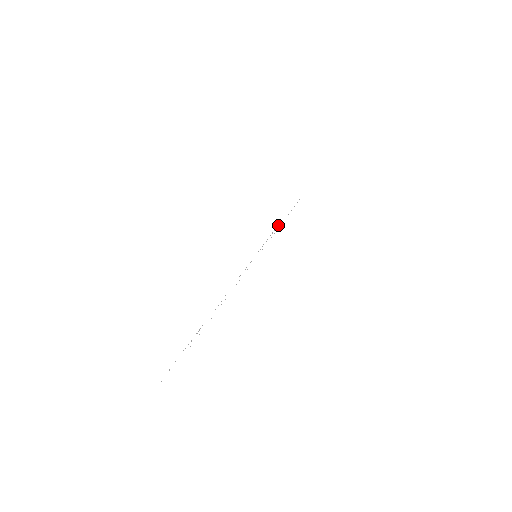
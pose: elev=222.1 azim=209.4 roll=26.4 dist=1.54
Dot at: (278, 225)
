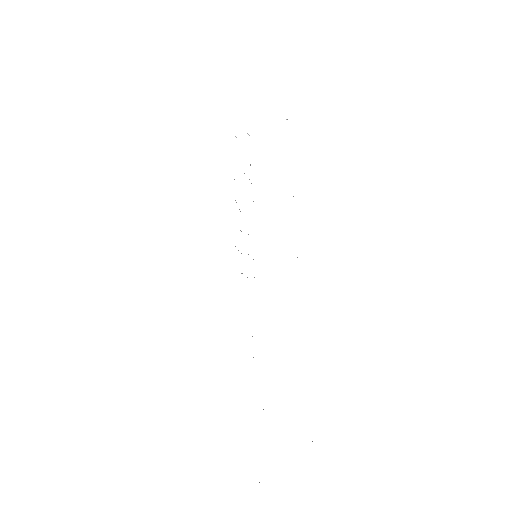
Dot at: occluded
